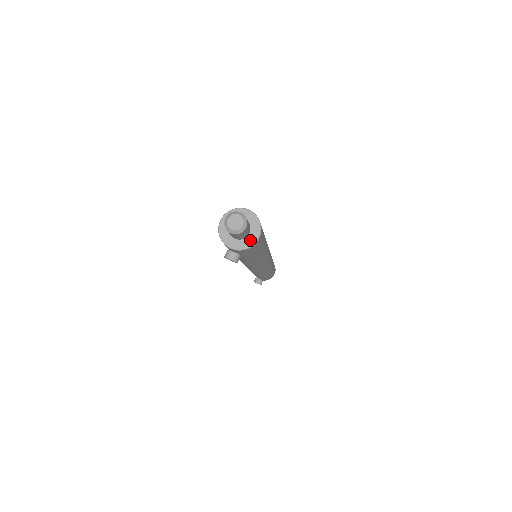
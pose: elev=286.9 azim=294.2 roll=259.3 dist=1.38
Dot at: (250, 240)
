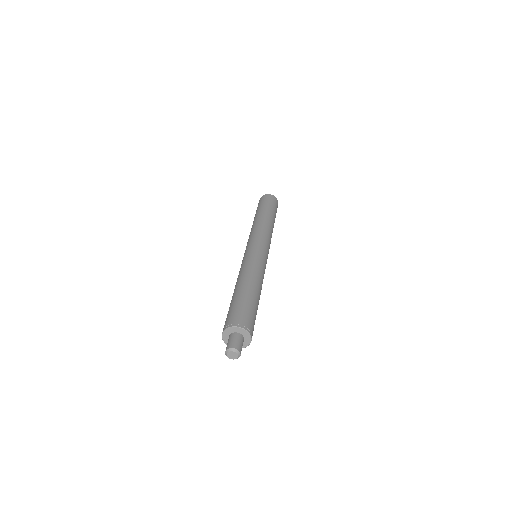
Dot at: (245, 344)
